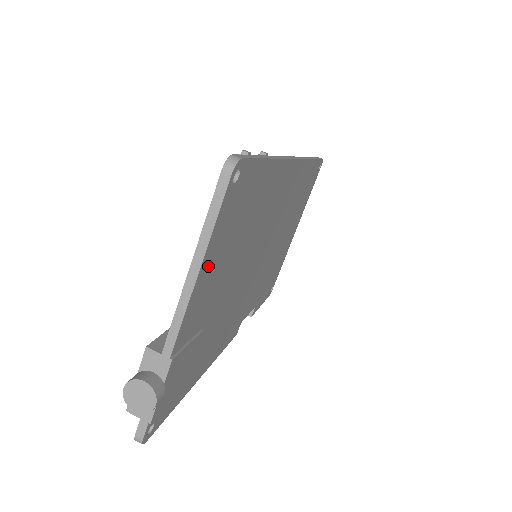
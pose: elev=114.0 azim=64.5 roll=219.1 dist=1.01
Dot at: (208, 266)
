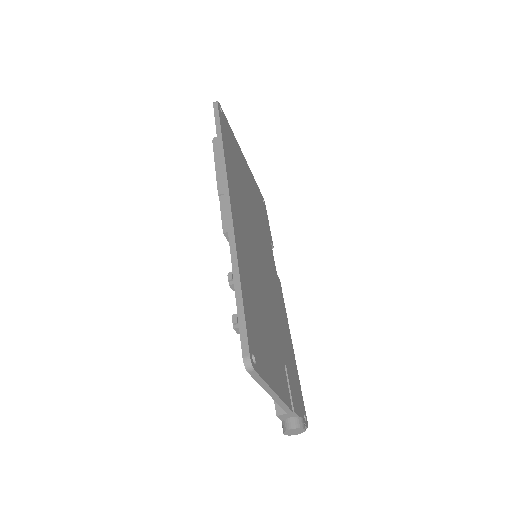
Dot at: (273, 378)
